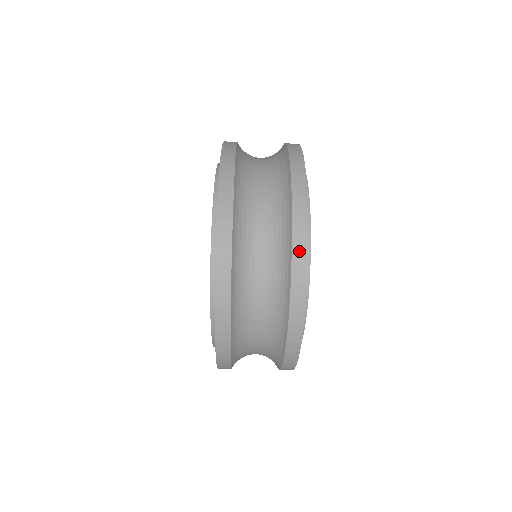
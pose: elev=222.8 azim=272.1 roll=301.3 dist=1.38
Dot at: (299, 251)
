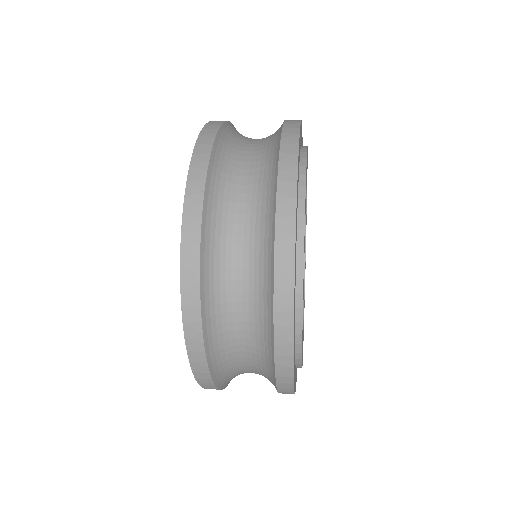
Dot at: (282, 309)
